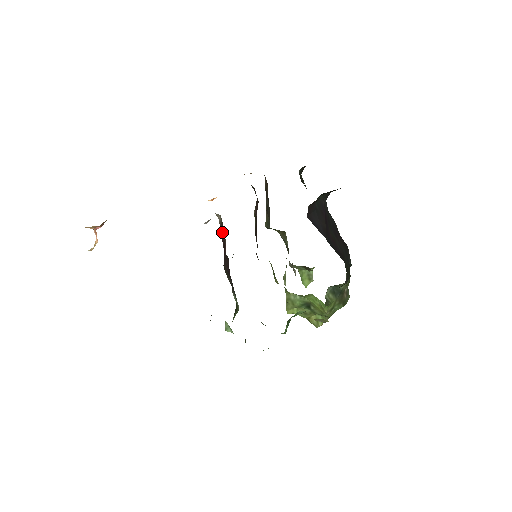
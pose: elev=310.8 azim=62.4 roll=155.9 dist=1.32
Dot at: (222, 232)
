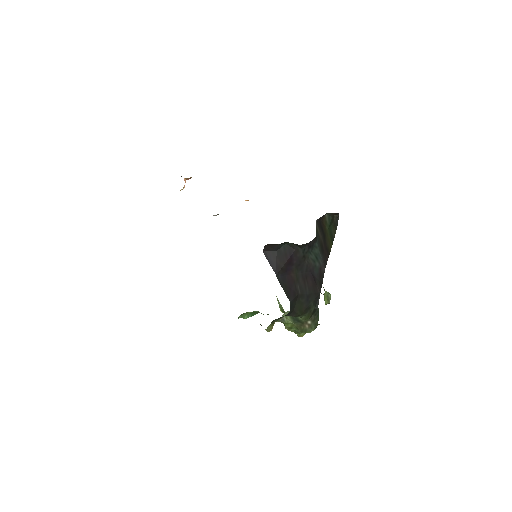
Dot at: occluded
